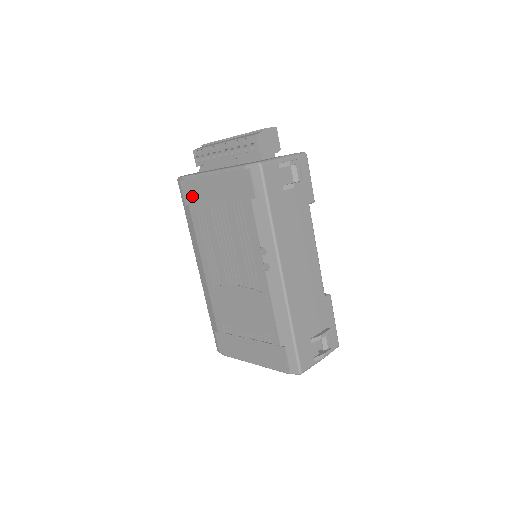
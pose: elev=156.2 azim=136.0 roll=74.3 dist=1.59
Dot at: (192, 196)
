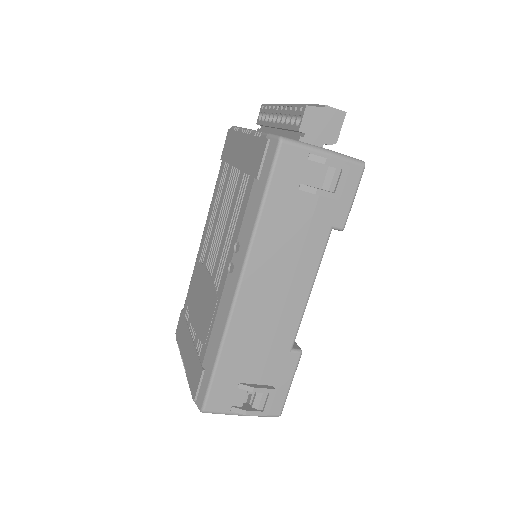
Dot at: (227, 151)
